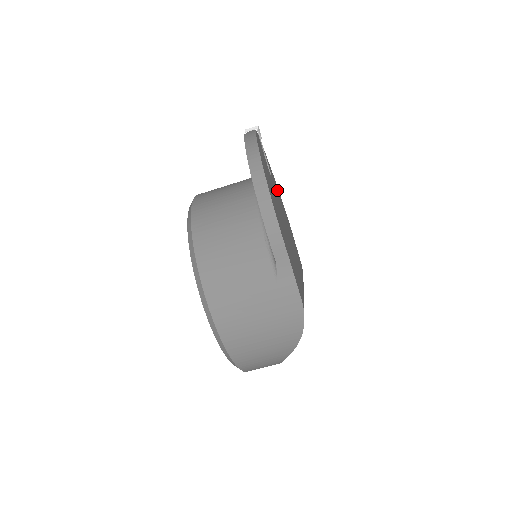
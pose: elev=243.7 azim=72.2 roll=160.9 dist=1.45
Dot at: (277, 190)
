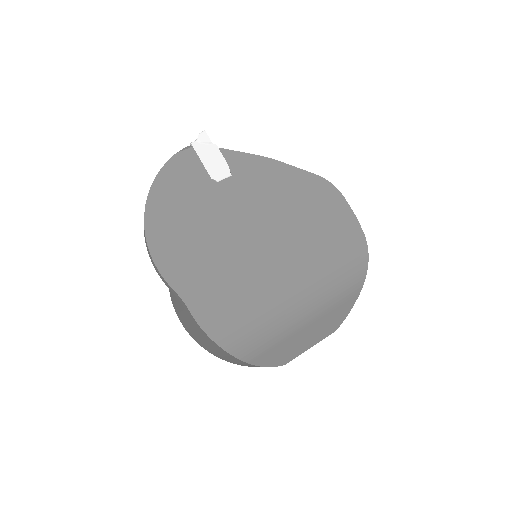
Dot at: (269, 176)
